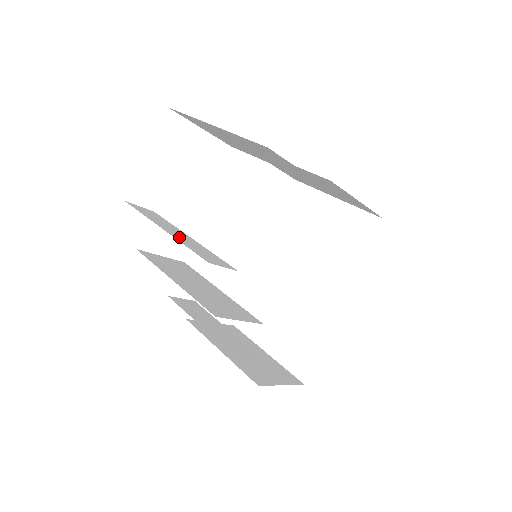
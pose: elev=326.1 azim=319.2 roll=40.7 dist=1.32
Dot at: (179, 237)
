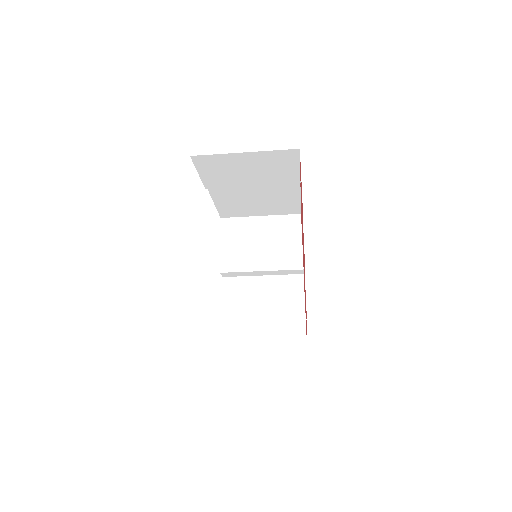
Dot at: occluded
